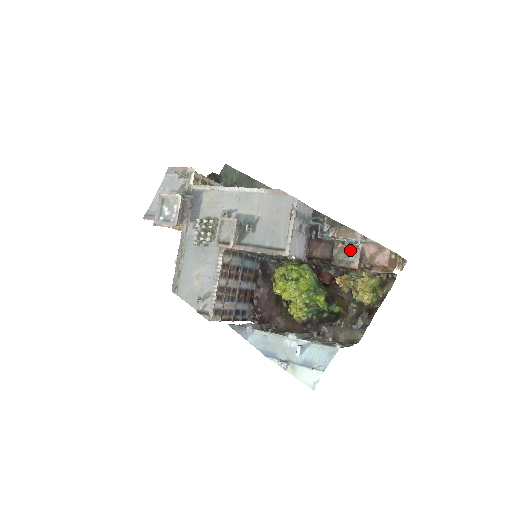
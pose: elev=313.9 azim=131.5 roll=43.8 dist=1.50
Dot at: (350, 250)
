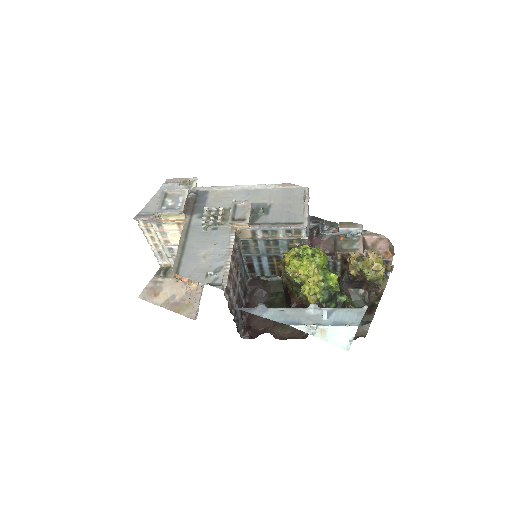
Dot at: (352, 241)
